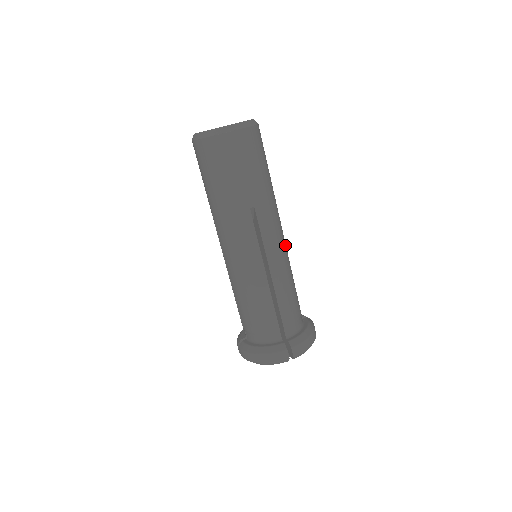
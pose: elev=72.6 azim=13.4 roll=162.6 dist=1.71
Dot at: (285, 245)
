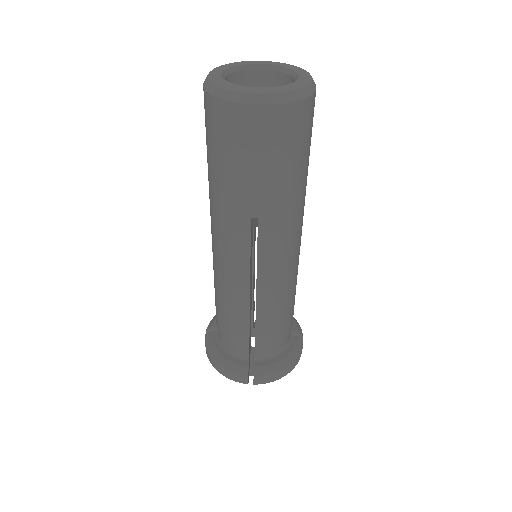
Dot at: (295, 264)
